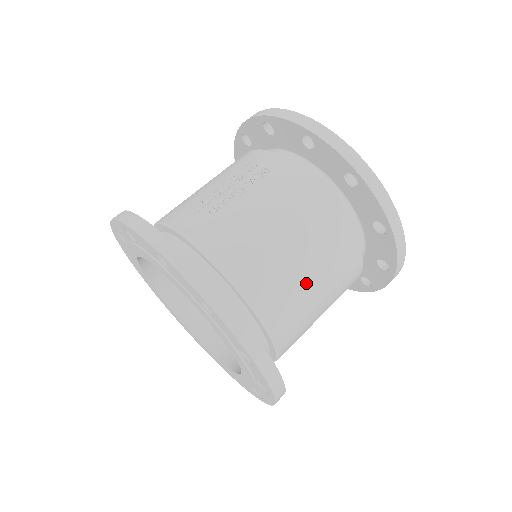
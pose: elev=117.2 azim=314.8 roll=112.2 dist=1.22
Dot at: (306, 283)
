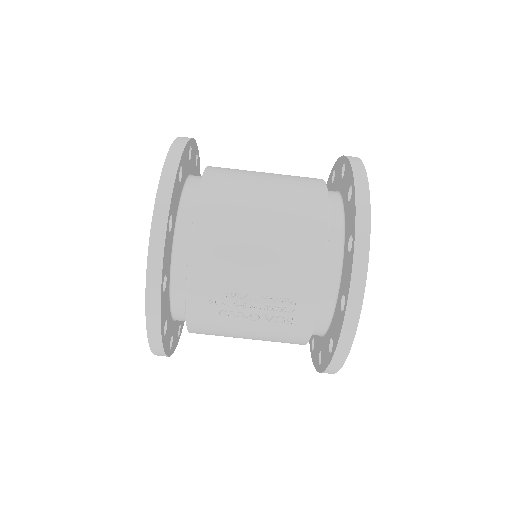
Dot at: occluded
